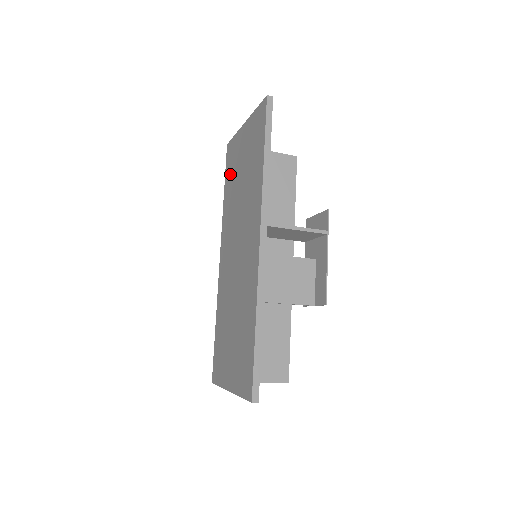
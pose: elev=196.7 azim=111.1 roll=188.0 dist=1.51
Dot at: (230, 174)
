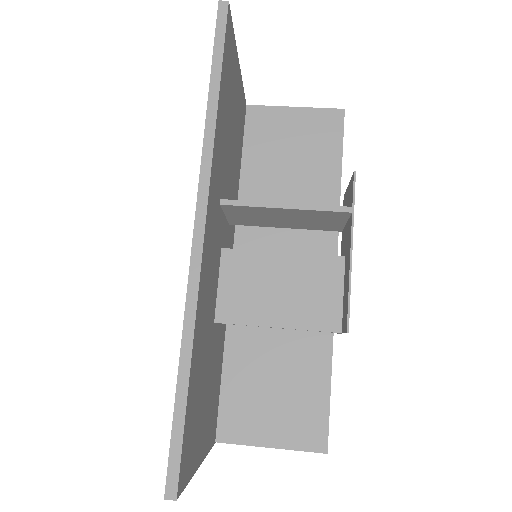
Dot at: occluded
